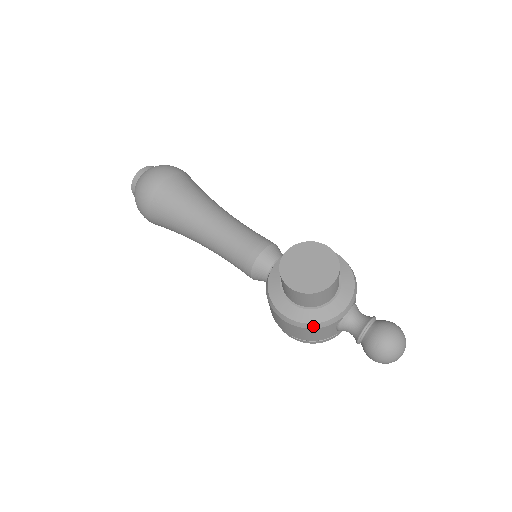
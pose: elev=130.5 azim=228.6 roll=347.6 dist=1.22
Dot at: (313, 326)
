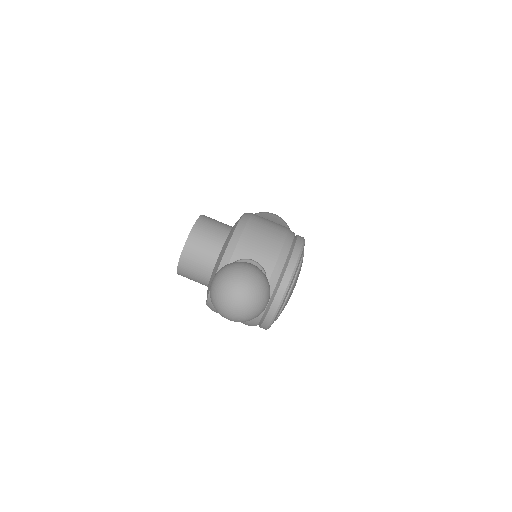
Dot at: (210, 304)
